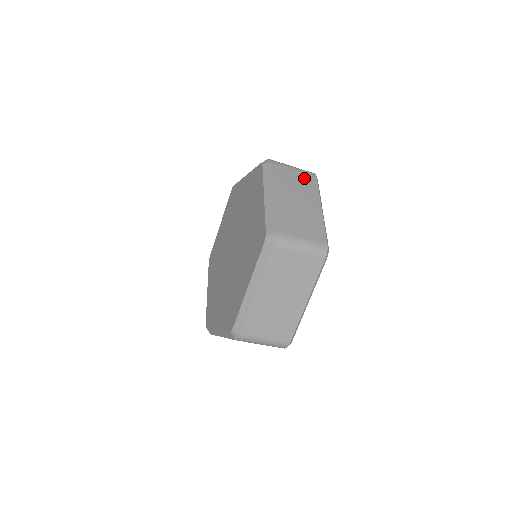
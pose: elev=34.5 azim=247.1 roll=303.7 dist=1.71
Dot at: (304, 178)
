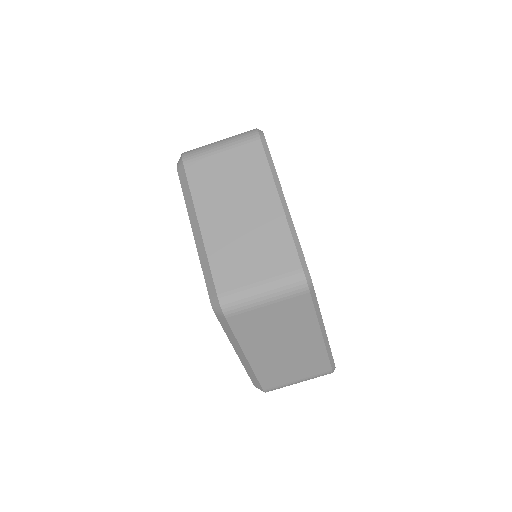
Dot at: occluded
